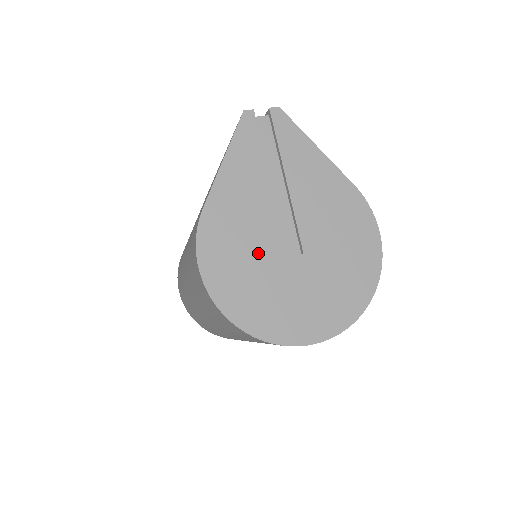
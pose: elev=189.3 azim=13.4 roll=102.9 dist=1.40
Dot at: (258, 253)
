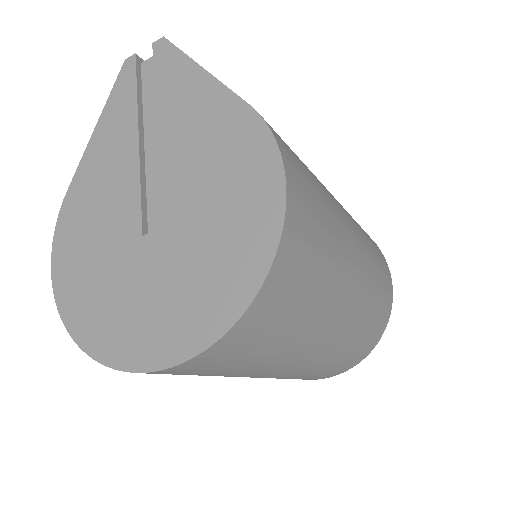
Dot at: (110, 236)
